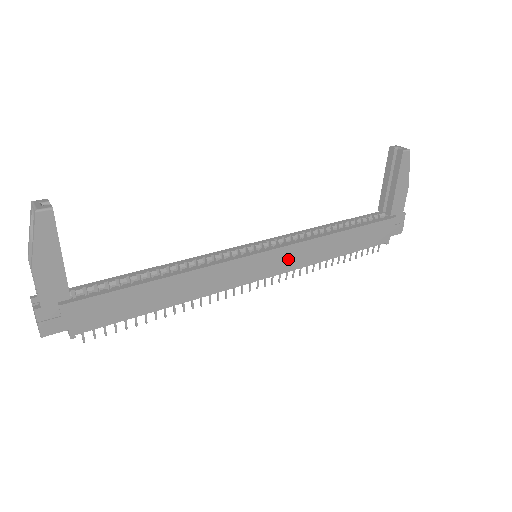
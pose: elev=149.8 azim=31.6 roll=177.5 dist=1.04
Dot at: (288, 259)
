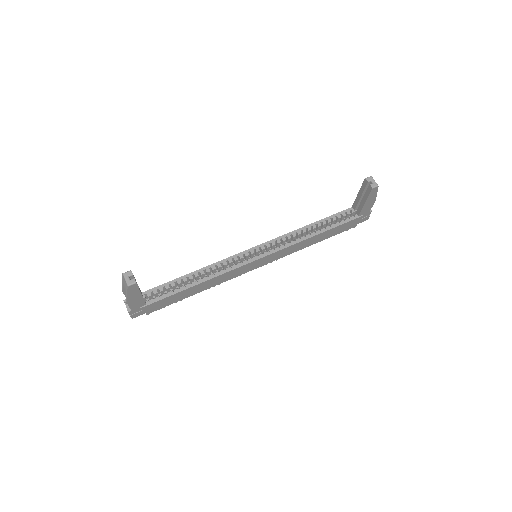
Dot at: (277, 255)
